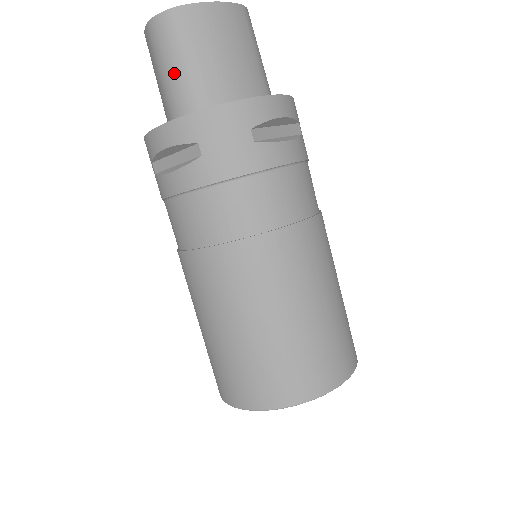
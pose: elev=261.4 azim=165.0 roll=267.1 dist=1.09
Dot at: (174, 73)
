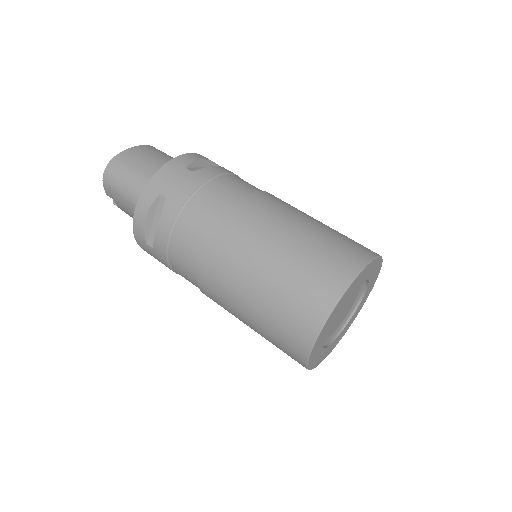
Dot at: (129, 185)
